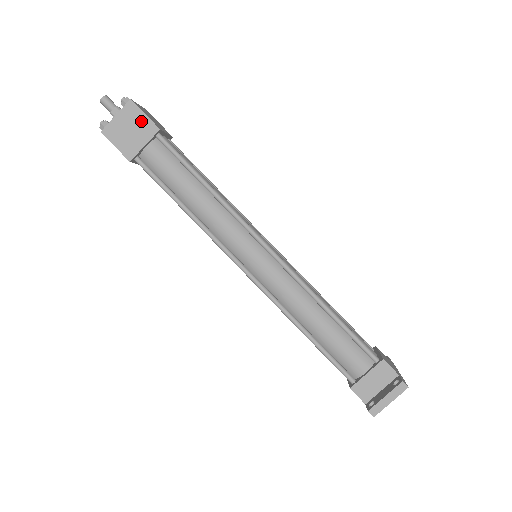
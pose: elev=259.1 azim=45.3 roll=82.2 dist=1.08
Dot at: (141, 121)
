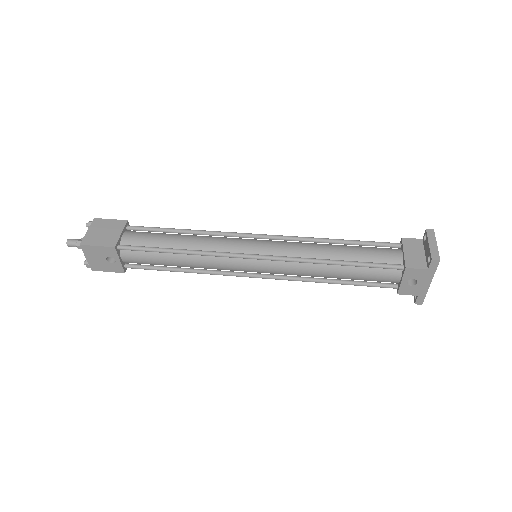
Dot at: (110, 224)
